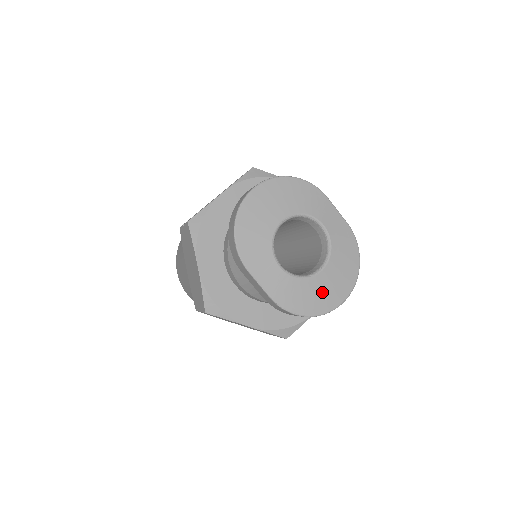
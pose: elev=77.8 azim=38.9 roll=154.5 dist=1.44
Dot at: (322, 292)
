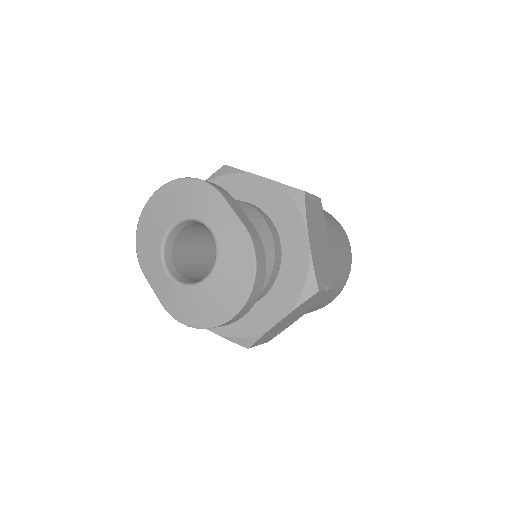
Dot at: (207, 303)
